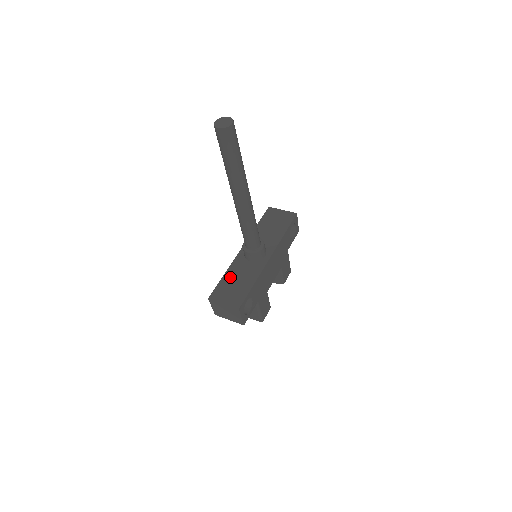
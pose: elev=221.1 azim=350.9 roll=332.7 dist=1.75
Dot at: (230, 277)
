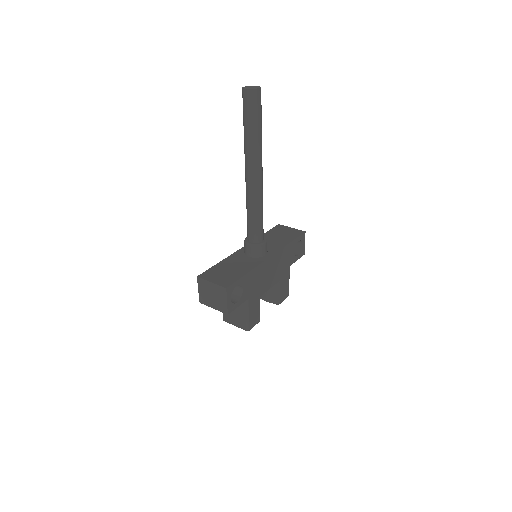
Dot at: (225, 265)
